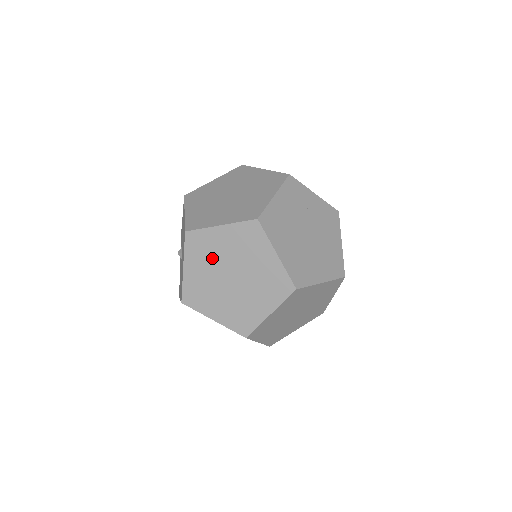
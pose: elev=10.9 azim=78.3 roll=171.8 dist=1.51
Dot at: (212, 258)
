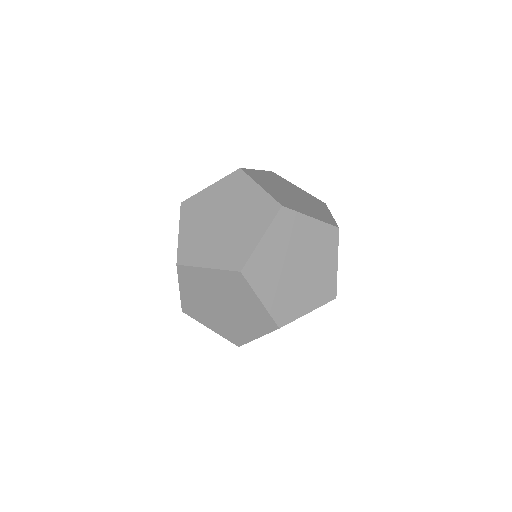
Dot at: (204, 213)
